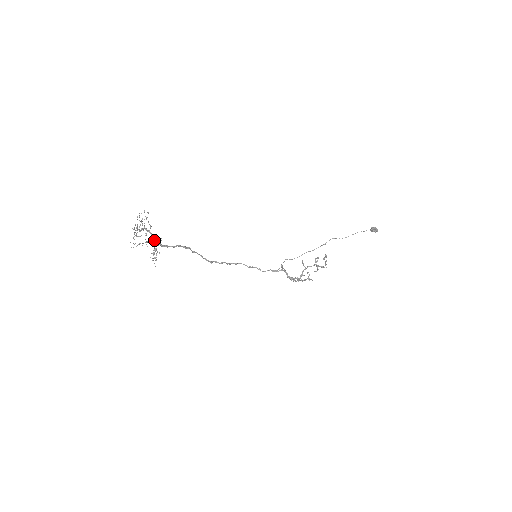
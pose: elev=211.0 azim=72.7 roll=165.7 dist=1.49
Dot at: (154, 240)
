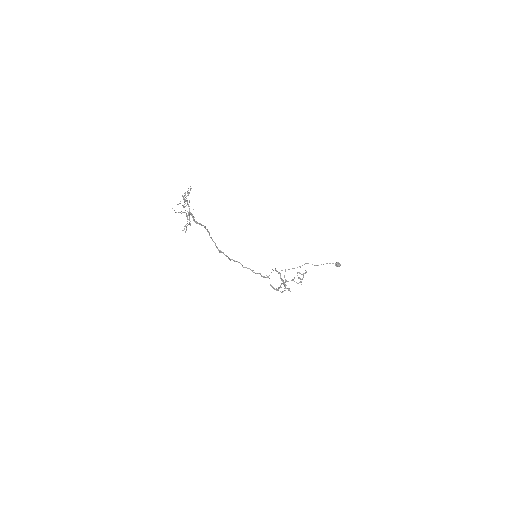
Dot at: (190, 213)
